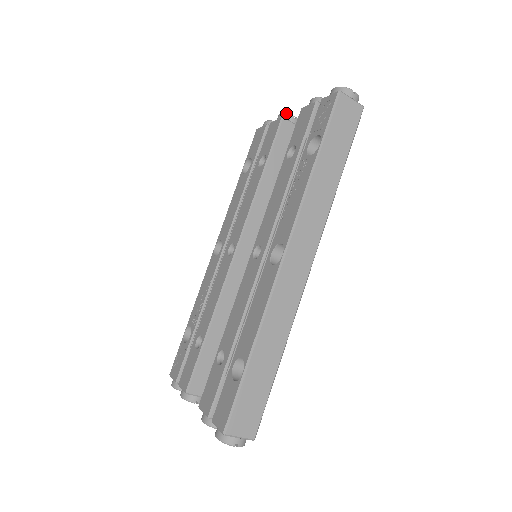
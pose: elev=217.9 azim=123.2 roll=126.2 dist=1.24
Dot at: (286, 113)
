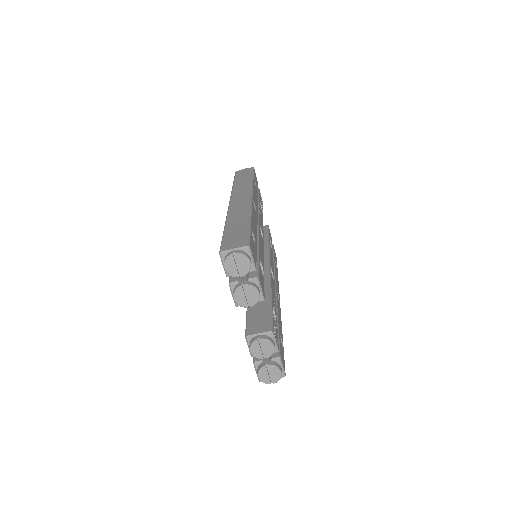
Dot at: occluded
